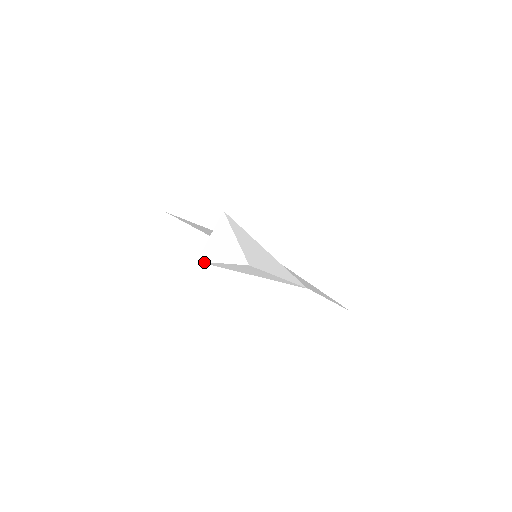
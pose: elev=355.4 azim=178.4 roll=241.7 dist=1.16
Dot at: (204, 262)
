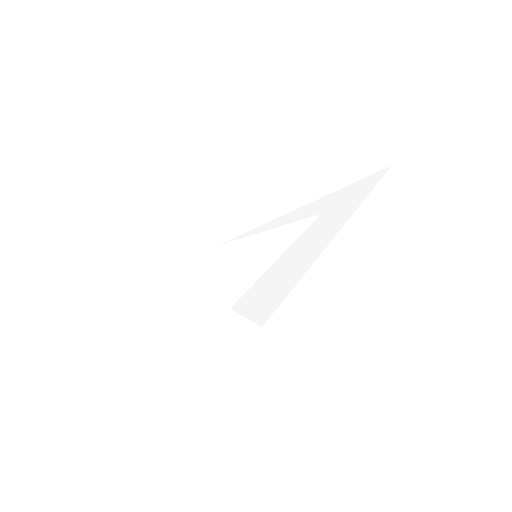
Dot at: occluded
